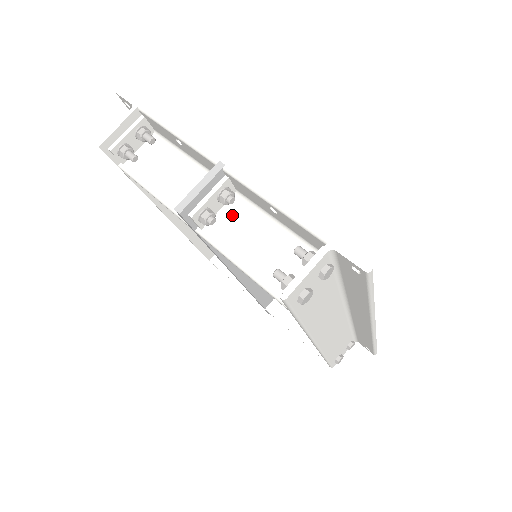
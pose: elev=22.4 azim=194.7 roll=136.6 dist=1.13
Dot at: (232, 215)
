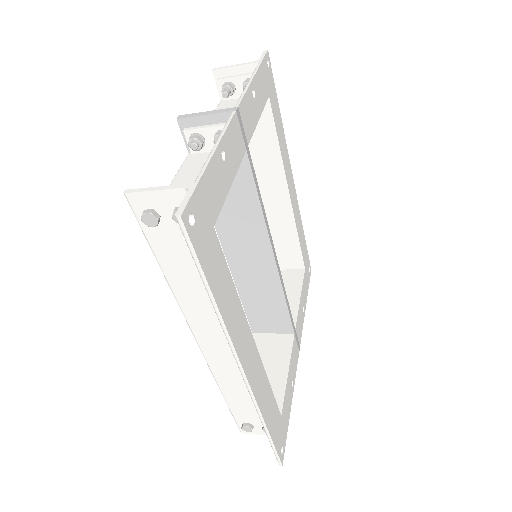
Dot at: occluded
